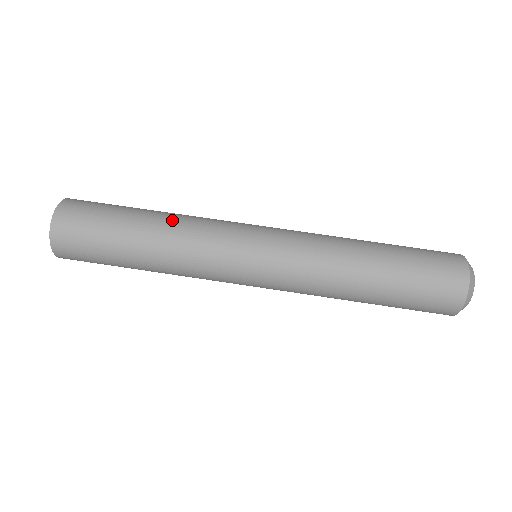
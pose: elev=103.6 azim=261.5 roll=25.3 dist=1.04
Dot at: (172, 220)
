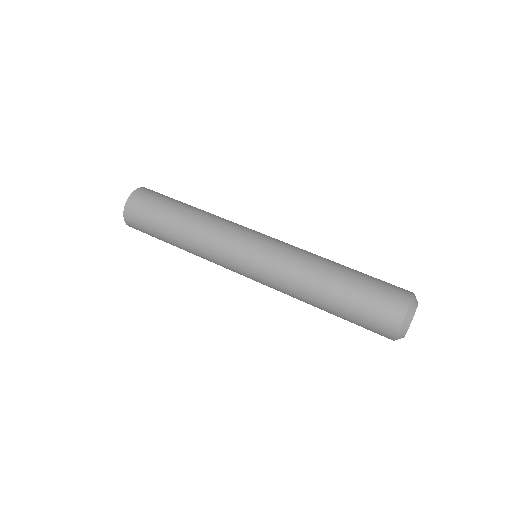
Dot at: (210, 213)
